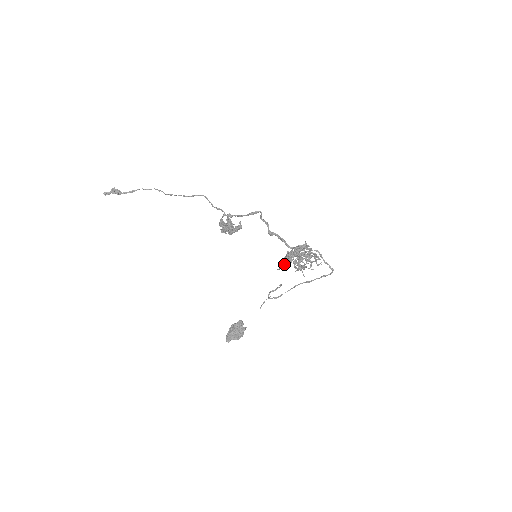
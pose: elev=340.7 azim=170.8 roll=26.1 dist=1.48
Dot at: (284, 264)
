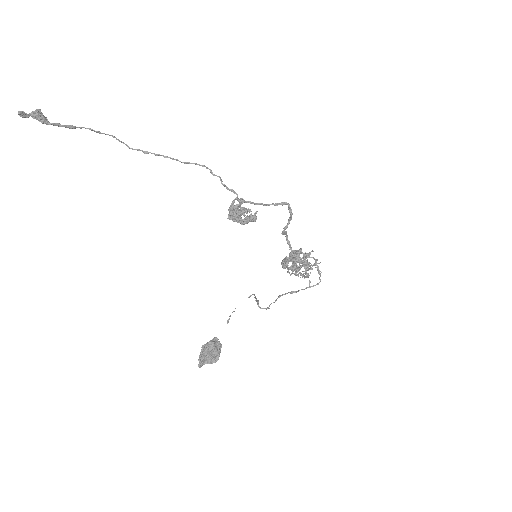
Dot at: occluded
